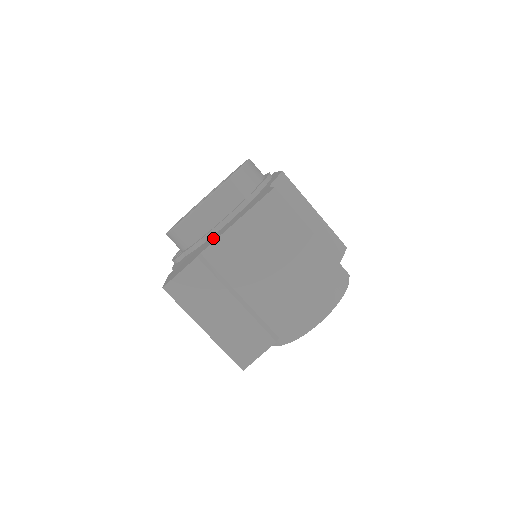
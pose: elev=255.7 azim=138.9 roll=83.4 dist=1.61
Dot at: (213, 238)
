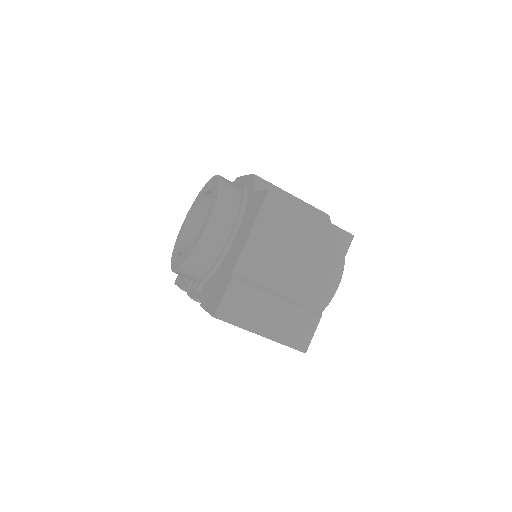
Dot at: (231, 255)
